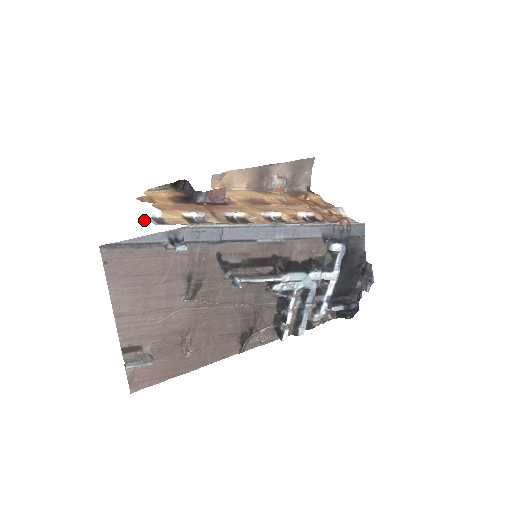
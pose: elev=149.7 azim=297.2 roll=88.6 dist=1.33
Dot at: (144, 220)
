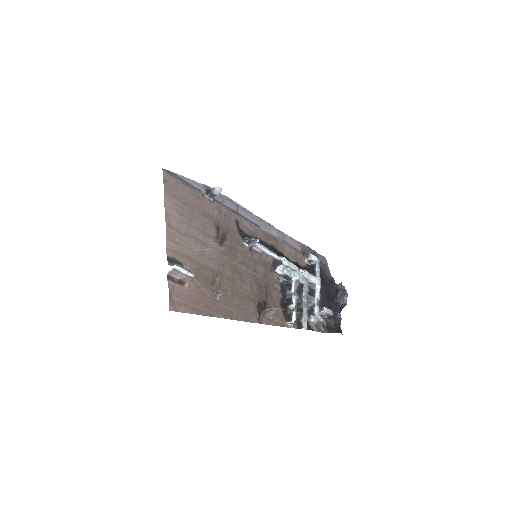
Dot at: occluded
